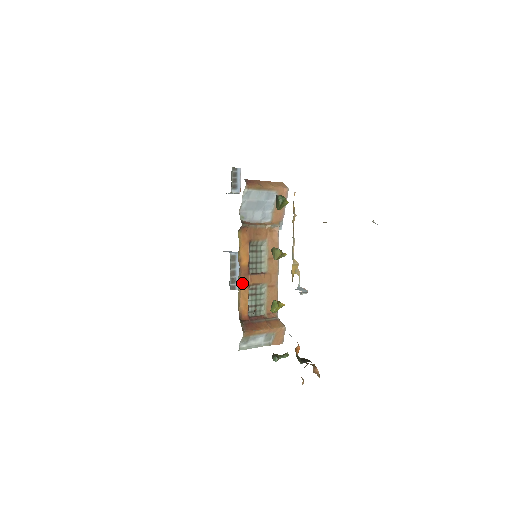
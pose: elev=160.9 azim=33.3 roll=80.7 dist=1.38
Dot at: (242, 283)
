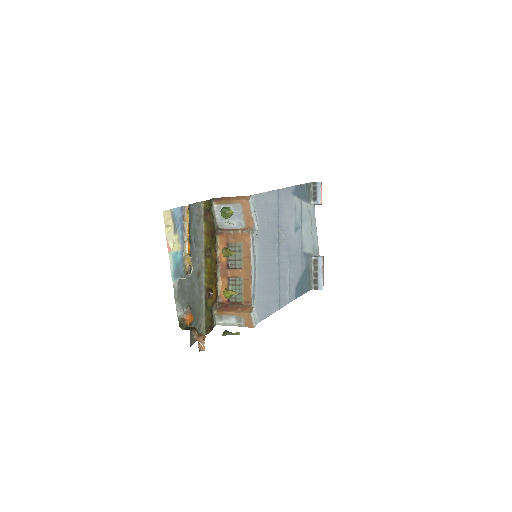
Dot at: (222, 275)
